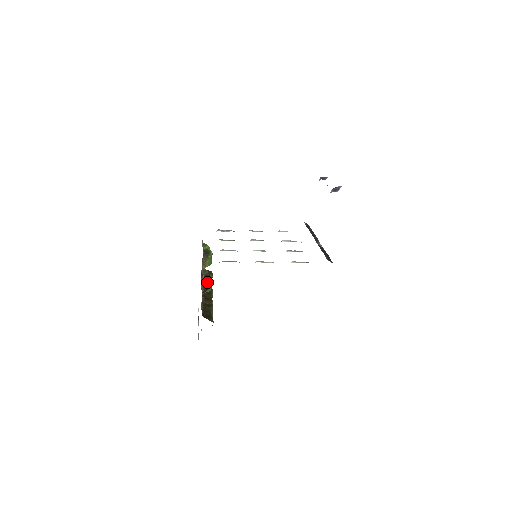
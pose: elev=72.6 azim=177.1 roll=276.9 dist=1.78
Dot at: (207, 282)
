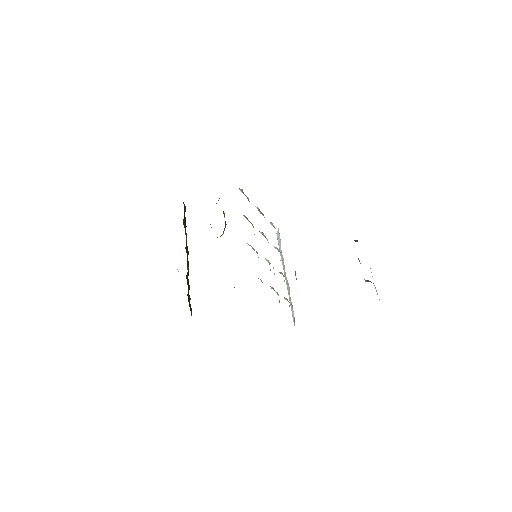
Dot at: occluded
